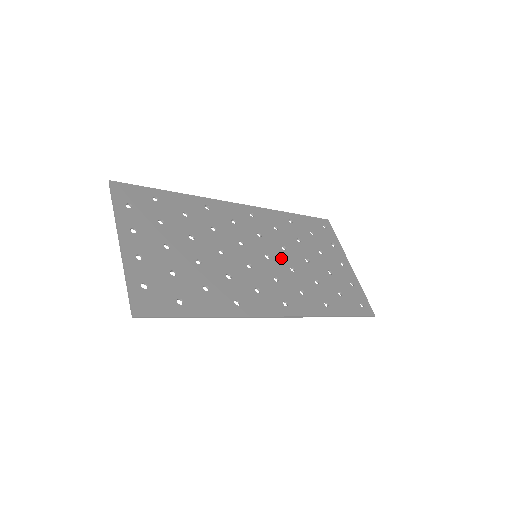
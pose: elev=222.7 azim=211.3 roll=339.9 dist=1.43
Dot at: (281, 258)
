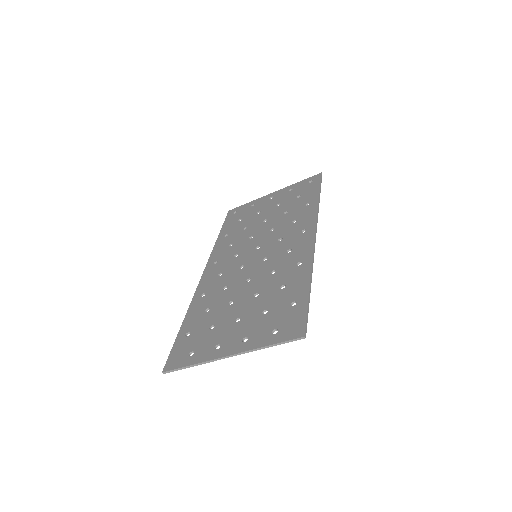
Dot at: (260, 238)
